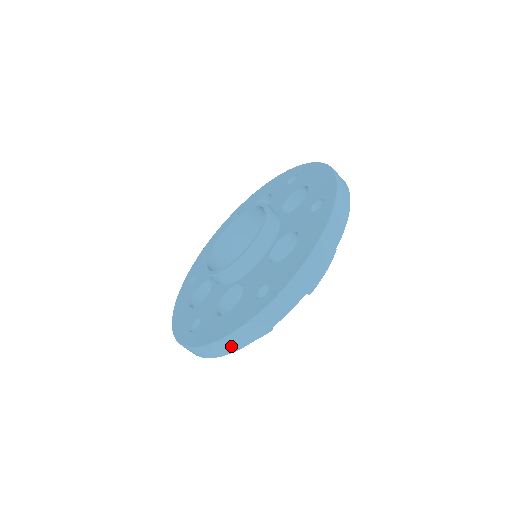
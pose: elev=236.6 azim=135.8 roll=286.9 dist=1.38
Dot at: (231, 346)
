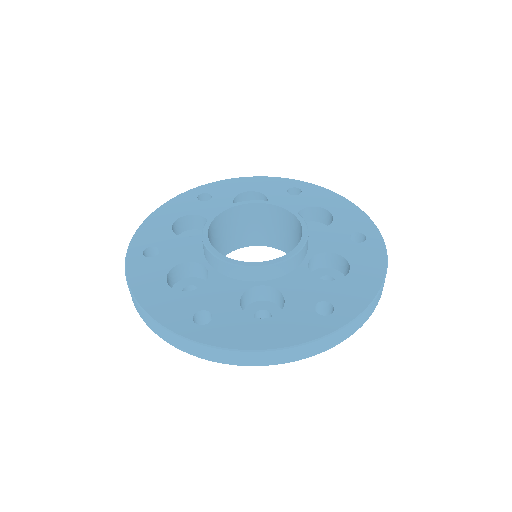
Dot at: (142, 315)
